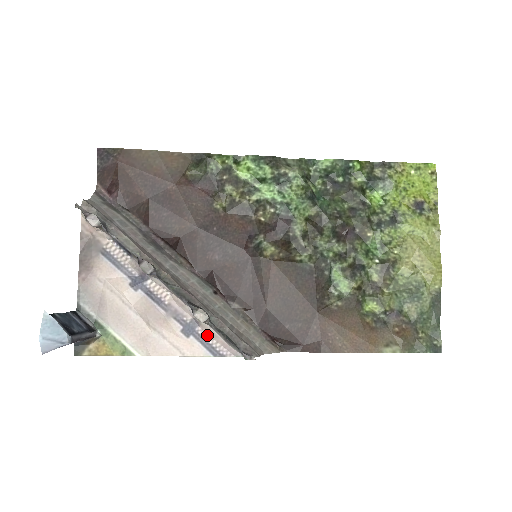
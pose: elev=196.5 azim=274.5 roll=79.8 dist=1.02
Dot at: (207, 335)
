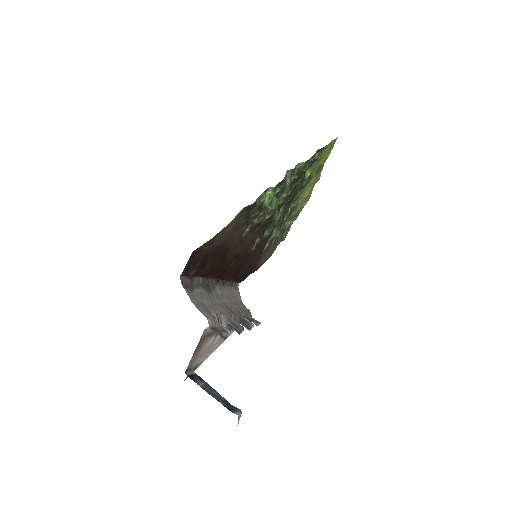
Dot at: occluded
